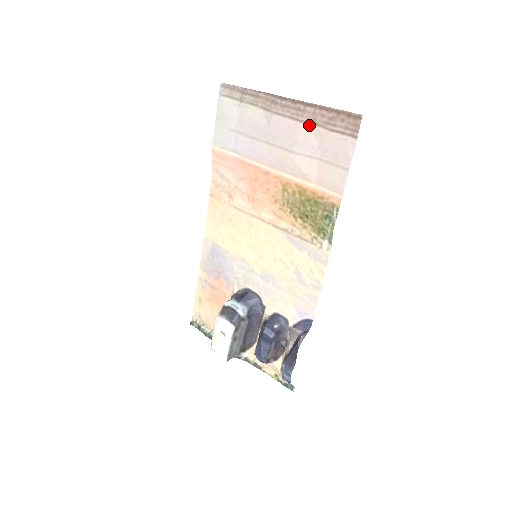
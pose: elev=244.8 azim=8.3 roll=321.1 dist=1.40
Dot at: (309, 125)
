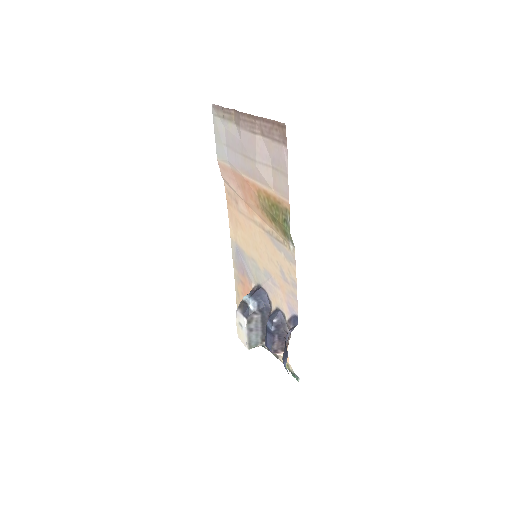
Dot at: (260, 136)
